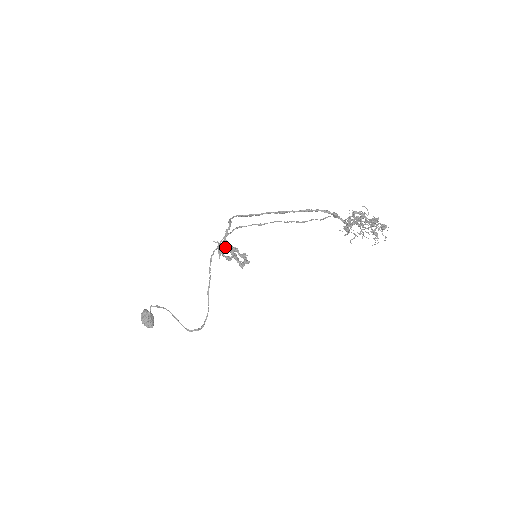
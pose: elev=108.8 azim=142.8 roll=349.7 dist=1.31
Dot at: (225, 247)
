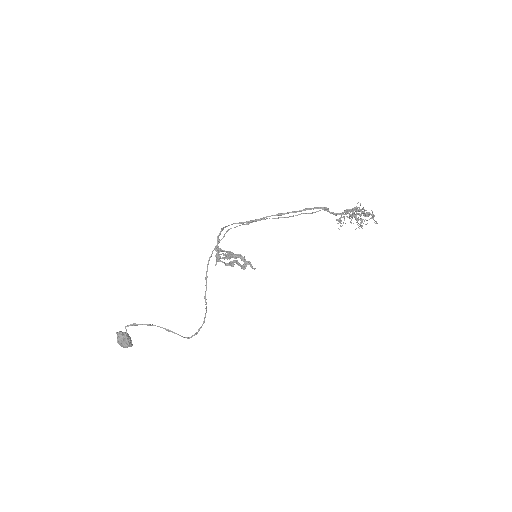
Dot at: occluded
